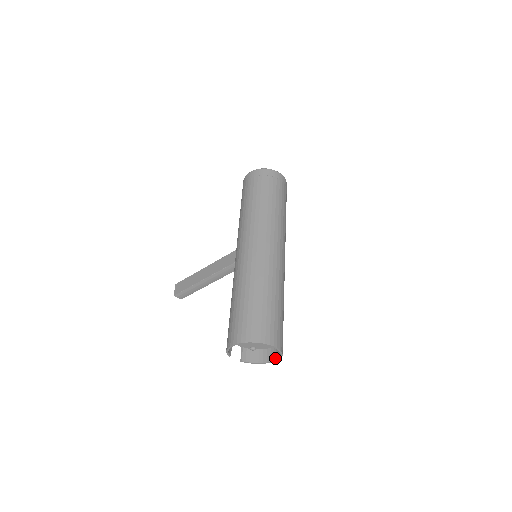
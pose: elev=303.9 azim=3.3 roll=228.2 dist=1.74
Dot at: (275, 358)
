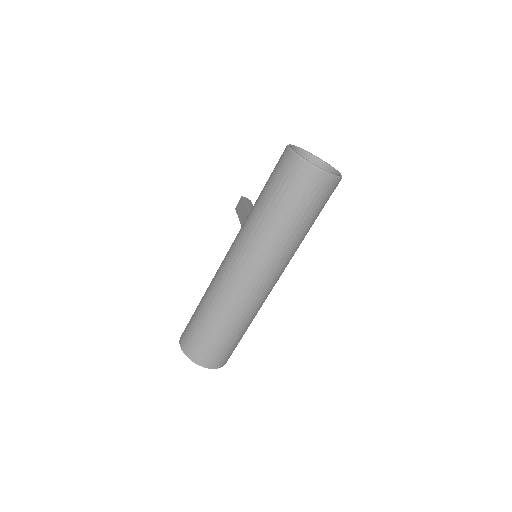
Dot at: occluded
